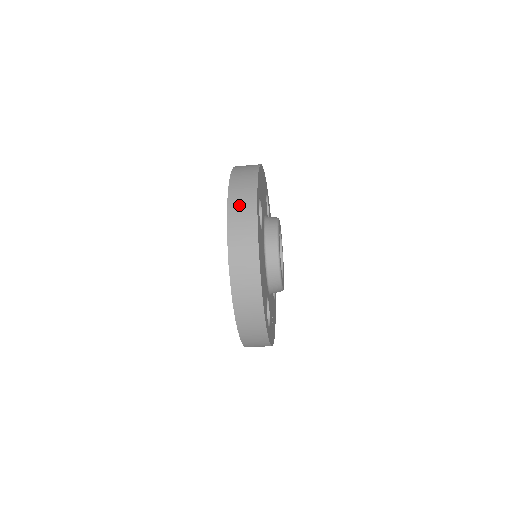
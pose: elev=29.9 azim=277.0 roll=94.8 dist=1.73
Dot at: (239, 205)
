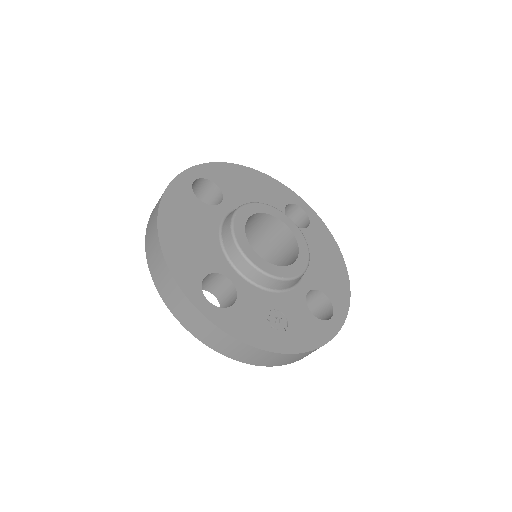
Dot at: occluded
